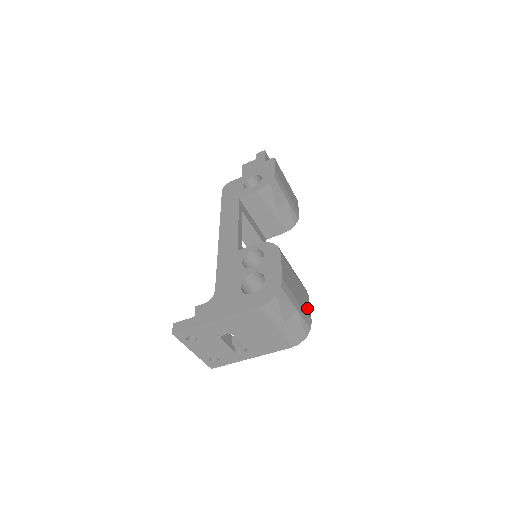
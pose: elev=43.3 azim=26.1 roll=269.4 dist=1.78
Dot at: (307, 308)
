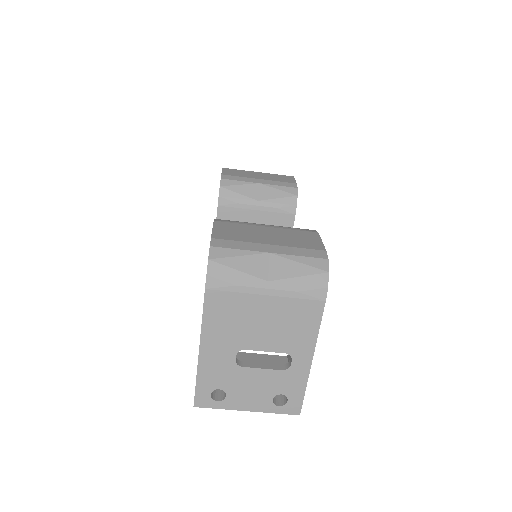
Dot at: (309, 243)
